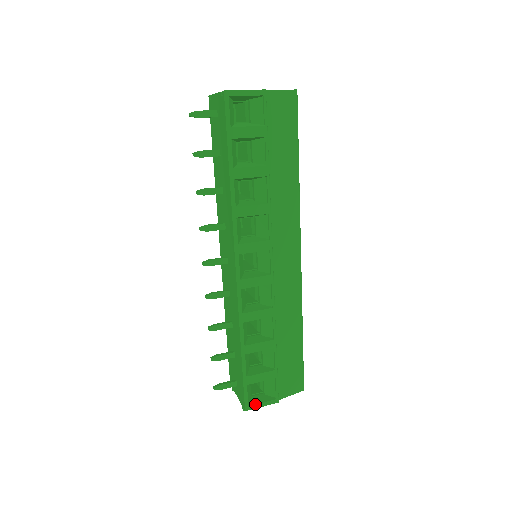
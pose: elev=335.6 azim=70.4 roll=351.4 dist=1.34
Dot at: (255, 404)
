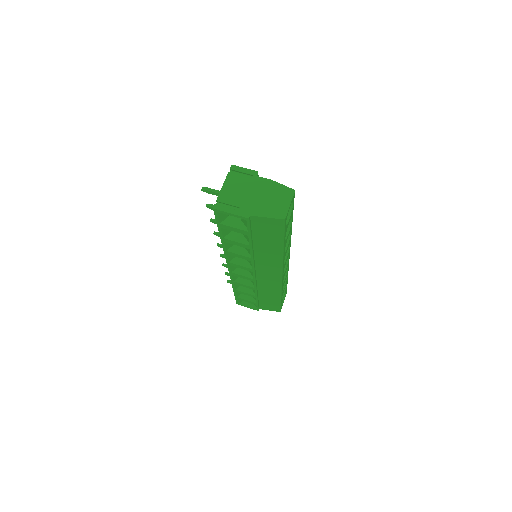
Dot at: (243, 305)
